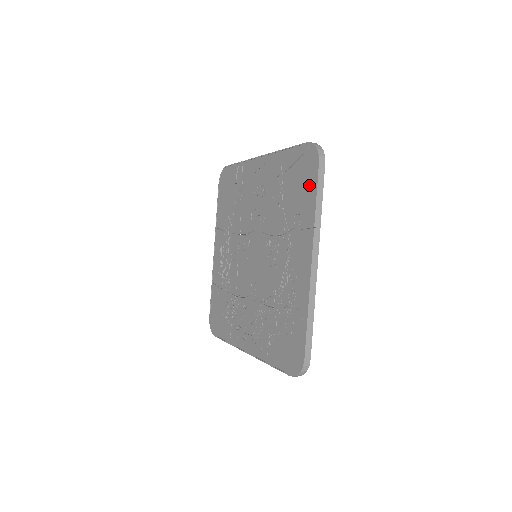
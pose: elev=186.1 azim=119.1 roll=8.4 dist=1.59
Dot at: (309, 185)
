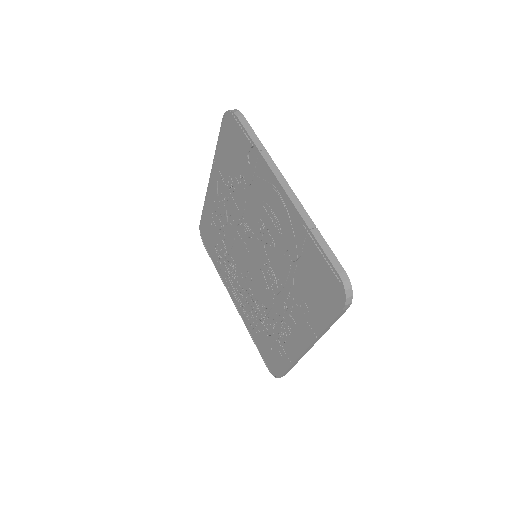
Dot at: (325, 307)
